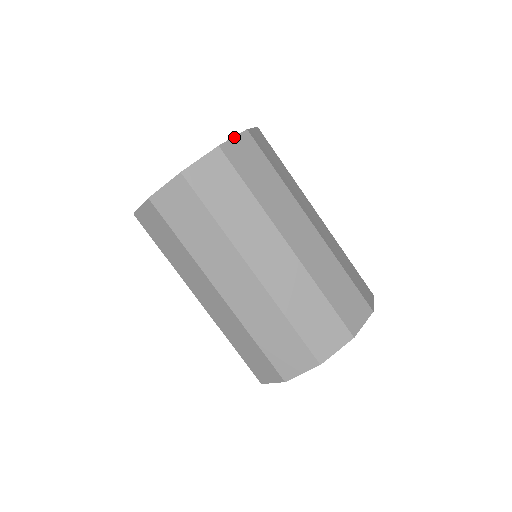
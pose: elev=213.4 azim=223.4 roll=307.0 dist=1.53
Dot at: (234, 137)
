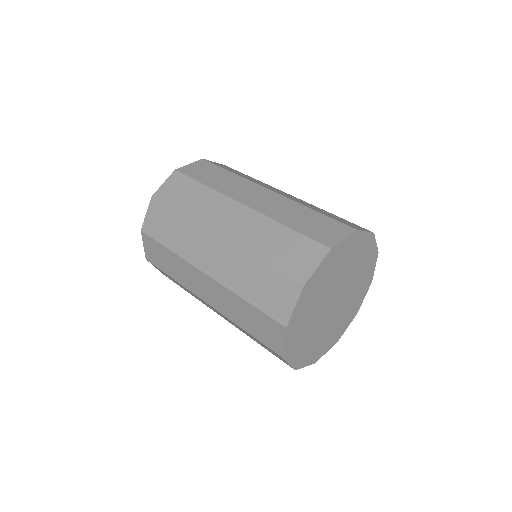
Dot at: (164, 182)
